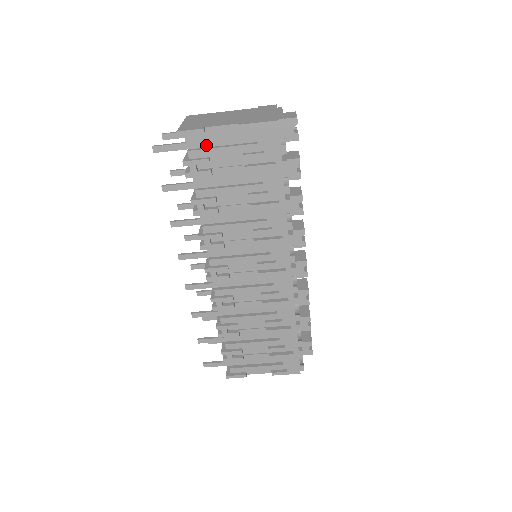
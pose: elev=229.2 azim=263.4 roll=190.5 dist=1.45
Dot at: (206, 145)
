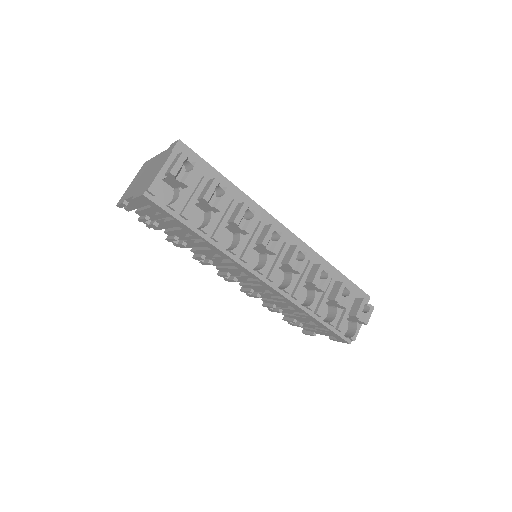
Dot at: (140, 206)
